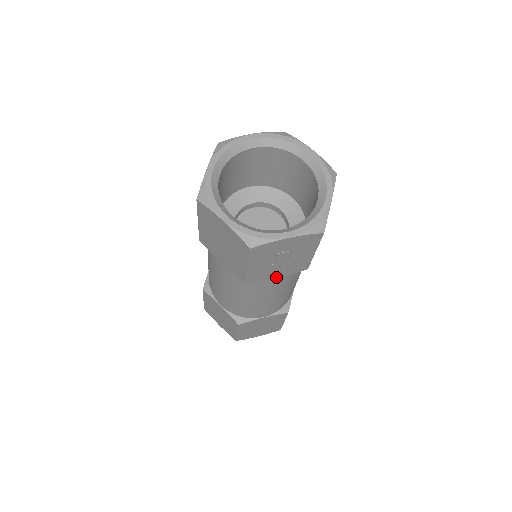
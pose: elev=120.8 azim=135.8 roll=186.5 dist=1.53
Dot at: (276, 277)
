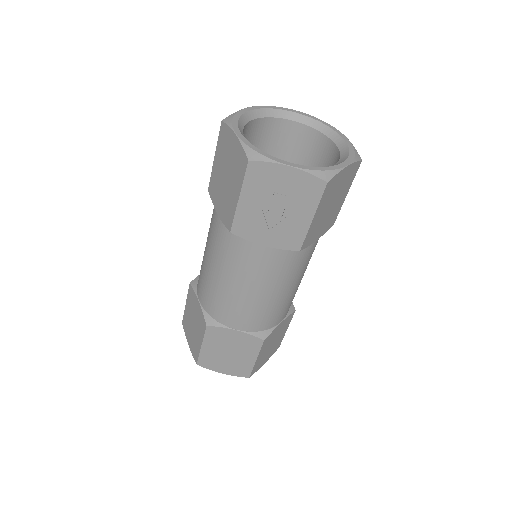
Dot at: (264, 244)
